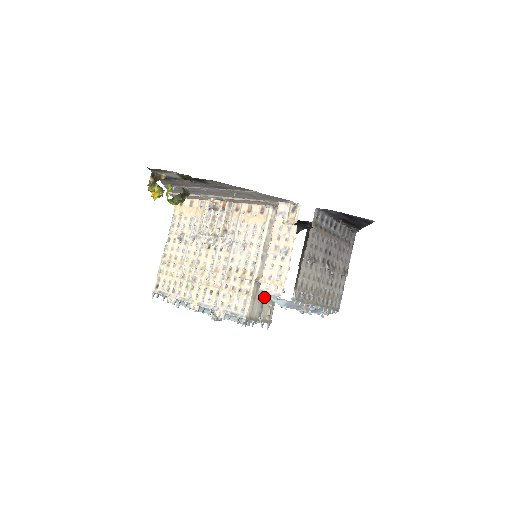
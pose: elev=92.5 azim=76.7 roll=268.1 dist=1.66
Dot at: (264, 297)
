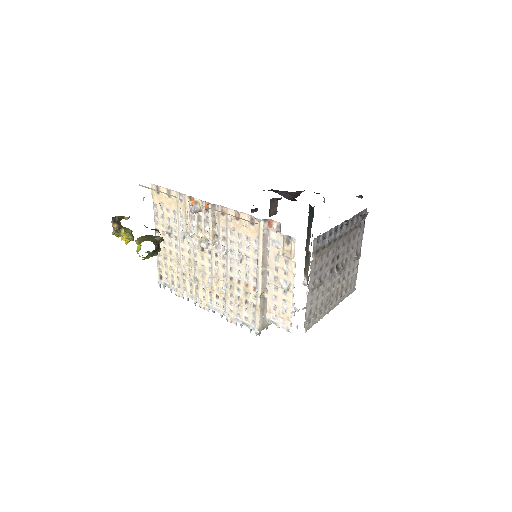
Dot at: occluded
